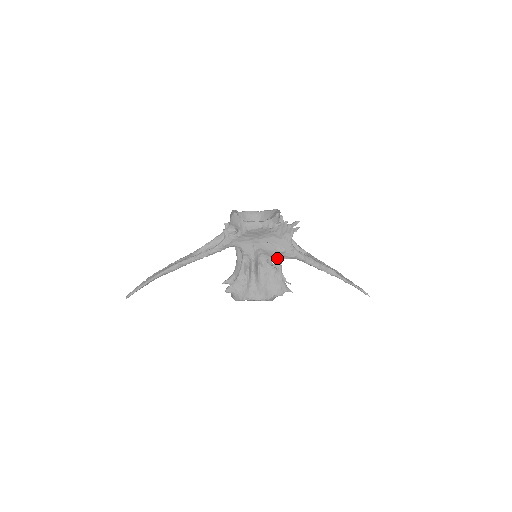
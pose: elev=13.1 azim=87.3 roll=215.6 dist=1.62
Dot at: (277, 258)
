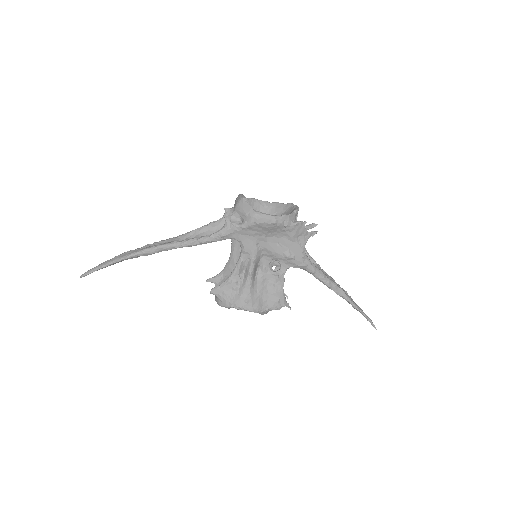
Dot at: (282, 264)
